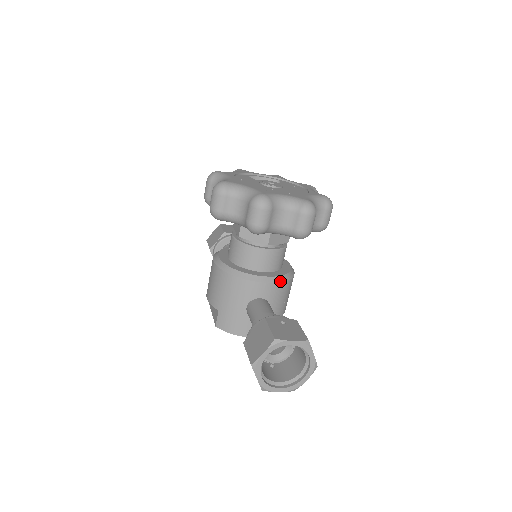
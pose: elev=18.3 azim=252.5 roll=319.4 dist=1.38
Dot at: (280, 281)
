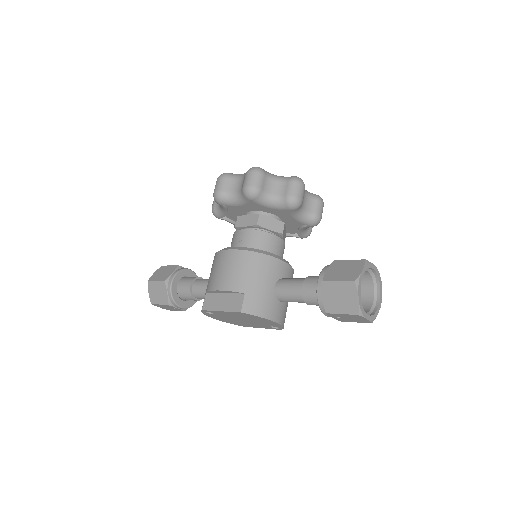
Dot at: occluded
